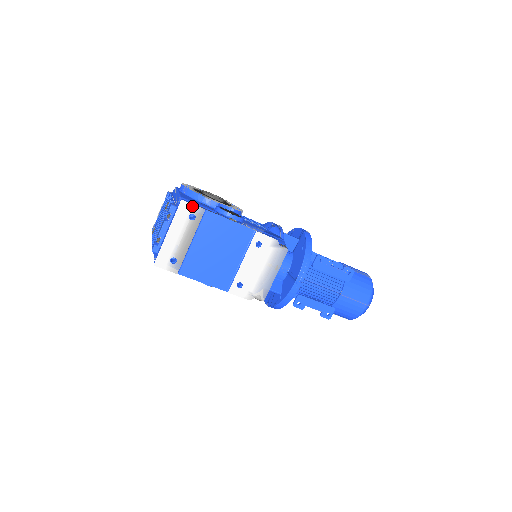
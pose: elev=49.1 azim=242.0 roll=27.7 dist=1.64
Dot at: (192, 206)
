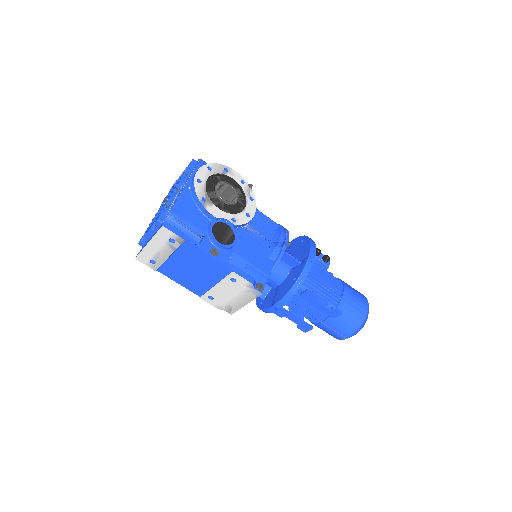
Dot at: (172, 233)
